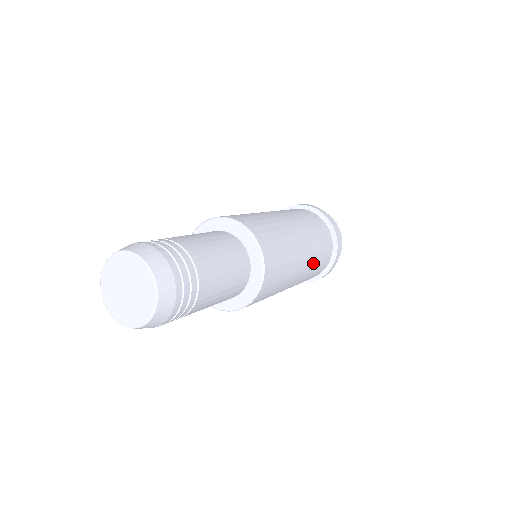
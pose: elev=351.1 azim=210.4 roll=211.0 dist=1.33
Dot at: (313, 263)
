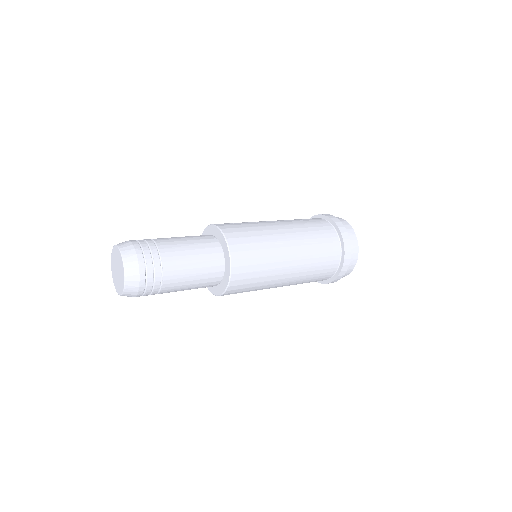
Dot at: (307, 246)
